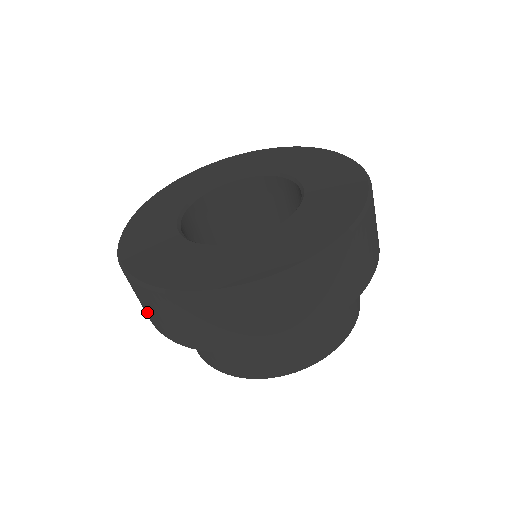
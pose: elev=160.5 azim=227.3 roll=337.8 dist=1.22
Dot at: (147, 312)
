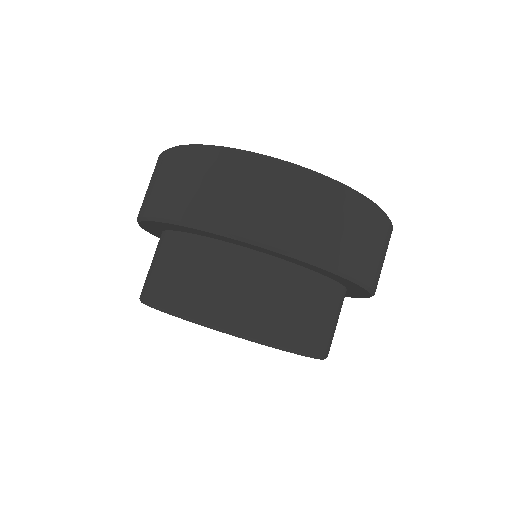
Dot at: (146, 195)
